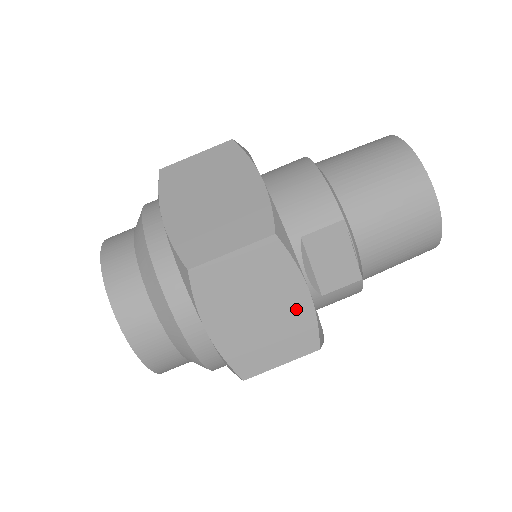
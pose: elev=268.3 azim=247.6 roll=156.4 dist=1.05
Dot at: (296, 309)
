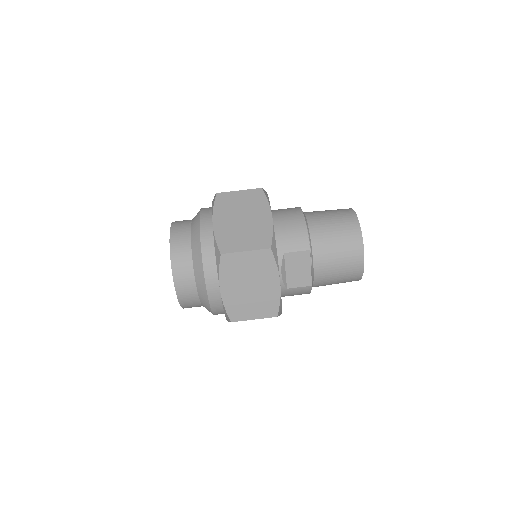
Dot at: (271, 291)
